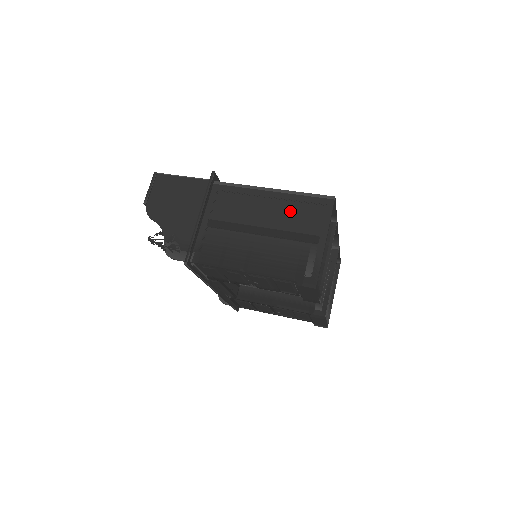
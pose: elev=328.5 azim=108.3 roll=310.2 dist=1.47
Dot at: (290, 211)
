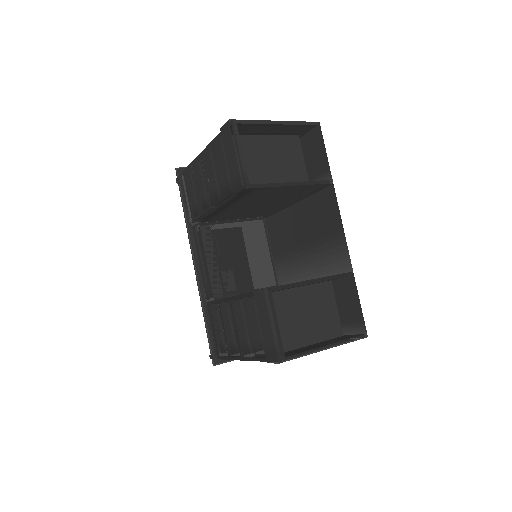
Dot at: occluded
